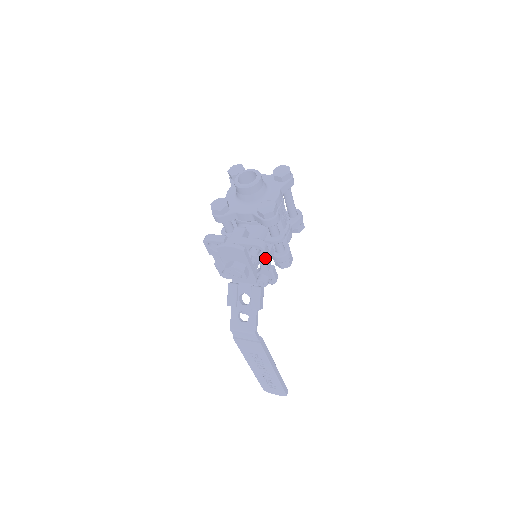
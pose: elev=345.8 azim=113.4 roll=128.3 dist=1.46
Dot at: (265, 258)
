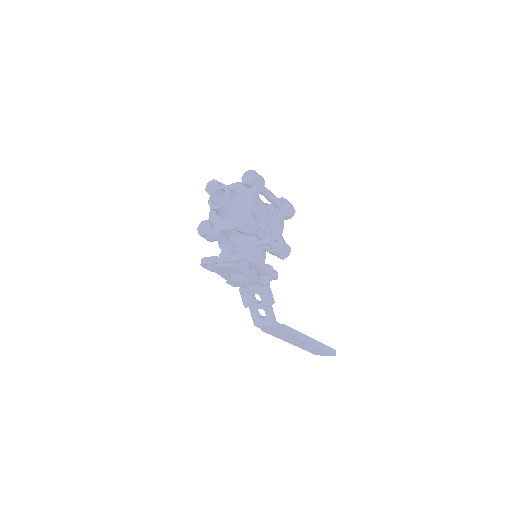
Dot at: (255, 266)
